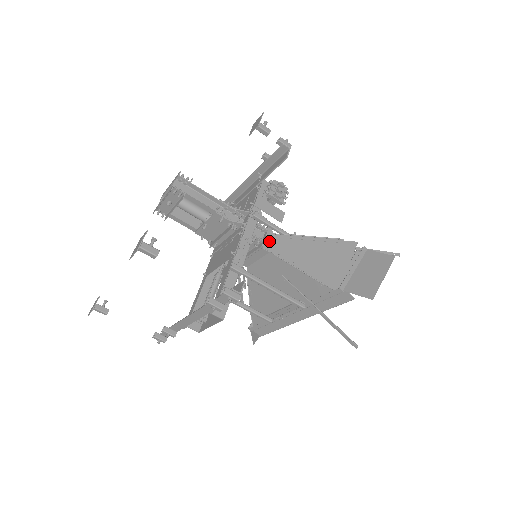
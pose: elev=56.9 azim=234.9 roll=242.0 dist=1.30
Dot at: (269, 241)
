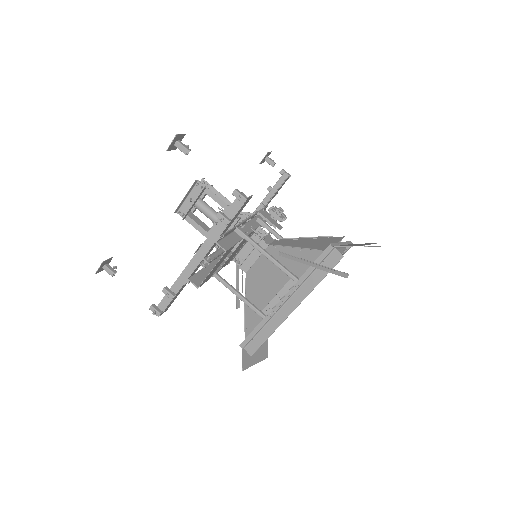
Dot at: (269, 240)
